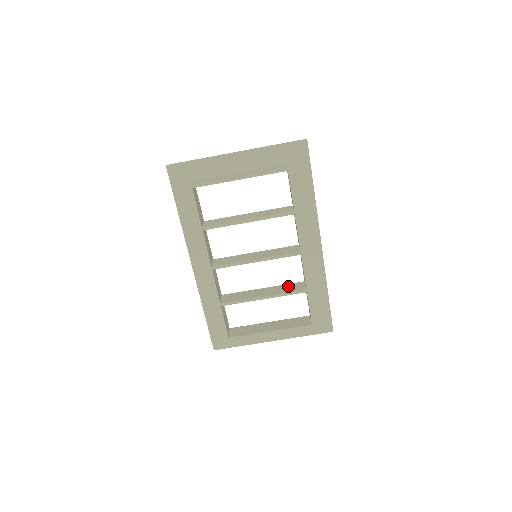
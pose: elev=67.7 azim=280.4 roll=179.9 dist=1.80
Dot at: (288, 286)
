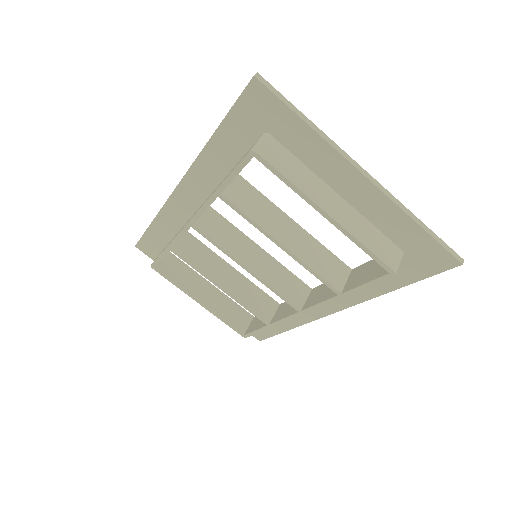
Dot at: (259, 296)
